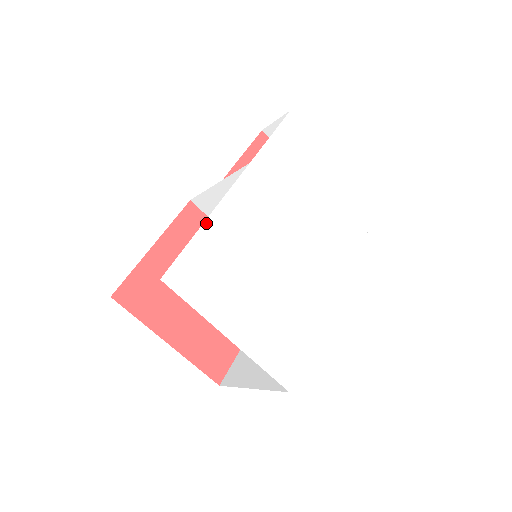
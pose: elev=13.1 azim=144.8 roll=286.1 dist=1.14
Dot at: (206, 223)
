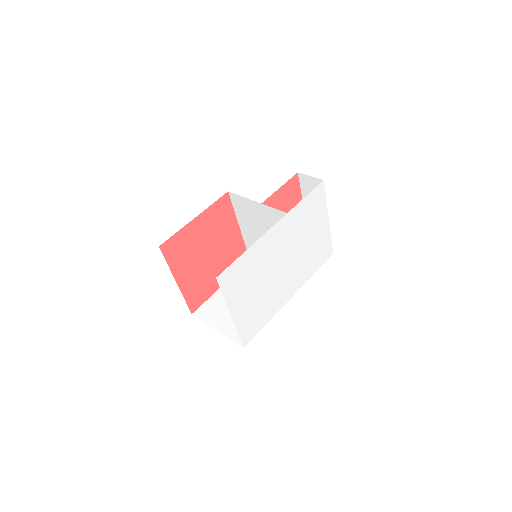
Dot at: (250, 248)
